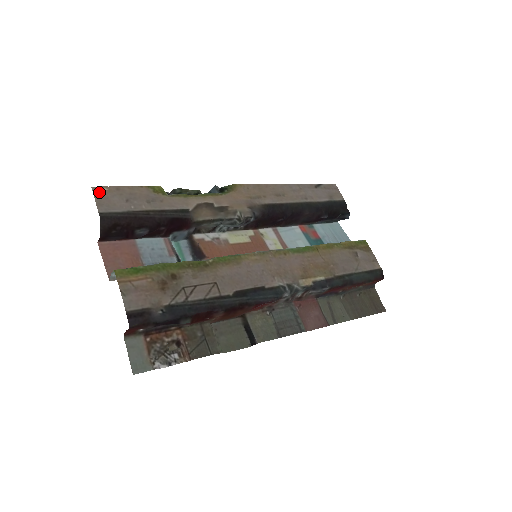
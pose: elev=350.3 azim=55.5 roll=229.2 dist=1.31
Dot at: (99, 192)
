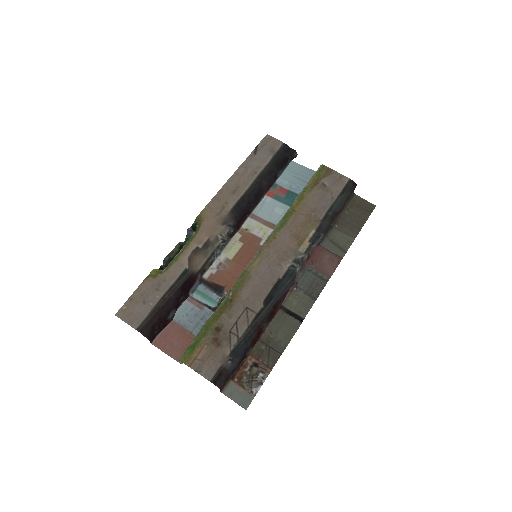
Dot at: (123, 314)
